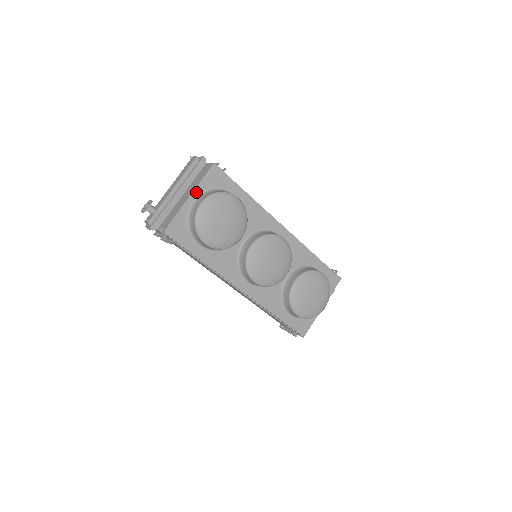
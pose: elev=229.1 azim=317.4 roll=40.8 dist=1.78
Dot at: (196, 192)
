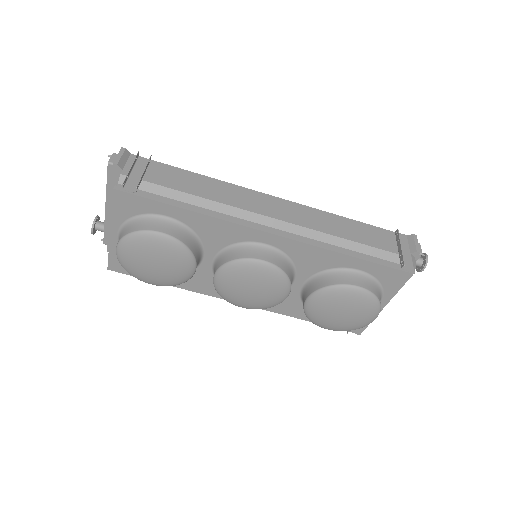
Dot at: (115, 226)
